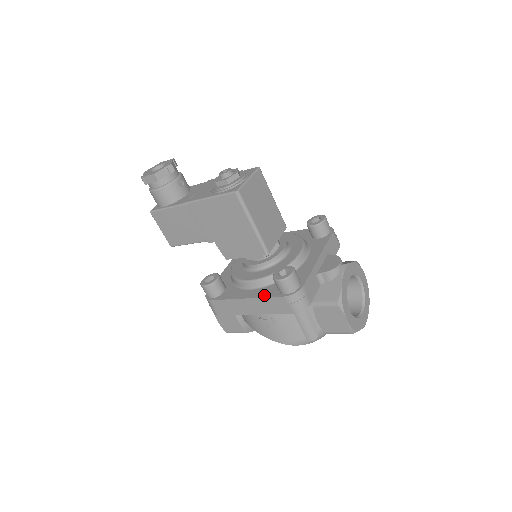
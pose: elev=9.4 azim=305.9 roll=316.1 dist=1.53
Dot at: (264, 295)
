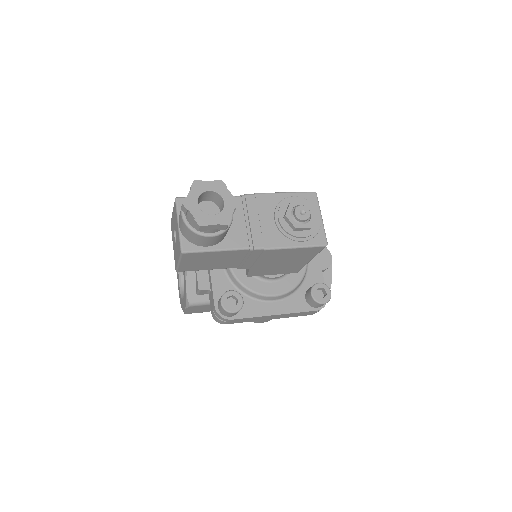
Dot at: (295, 310)
